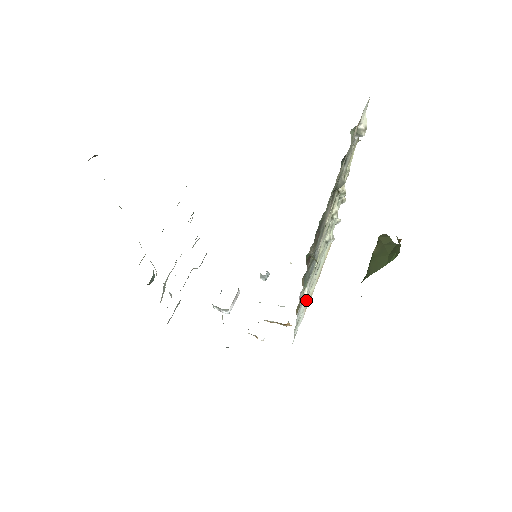
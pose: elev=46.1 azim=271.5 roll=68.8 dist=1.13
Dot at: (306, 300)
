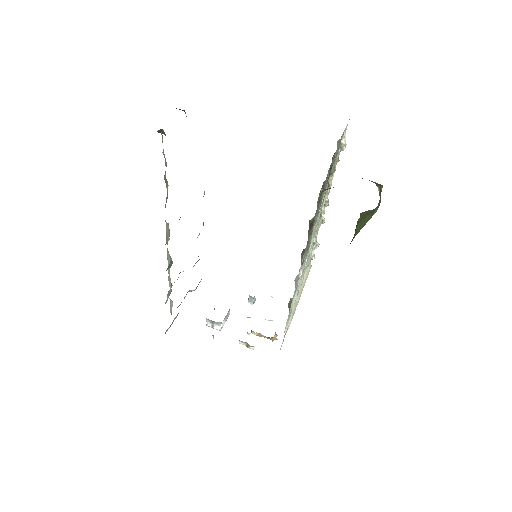
Dot at: occluded
